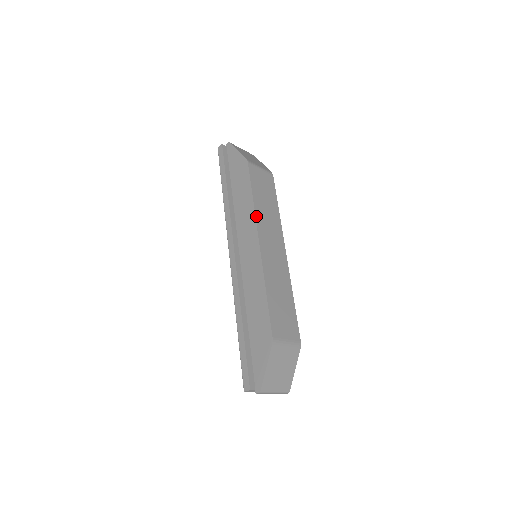
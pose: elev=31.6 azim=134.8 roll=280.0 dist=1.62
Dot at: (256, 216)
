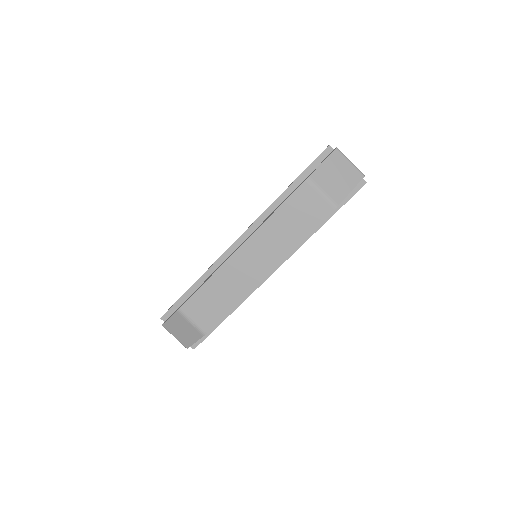
Dot at: (260, 228)
